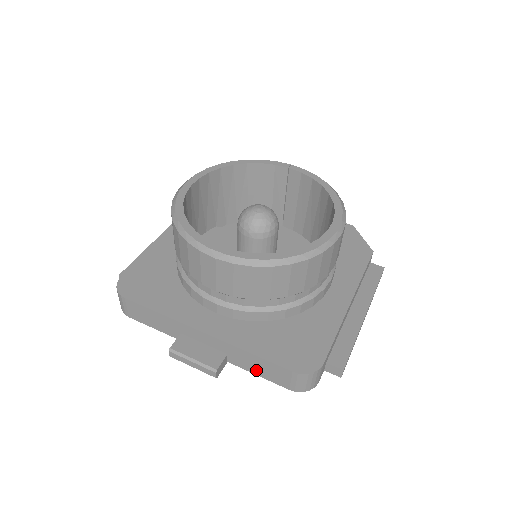
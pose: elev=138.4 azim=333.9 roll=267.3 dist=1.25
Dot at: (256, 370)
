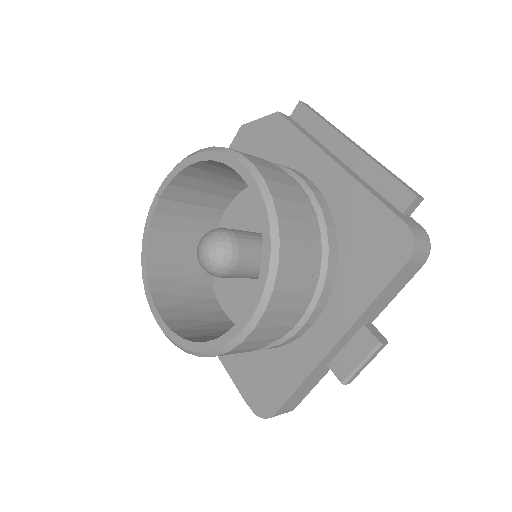
Dot at: (390, 297)
